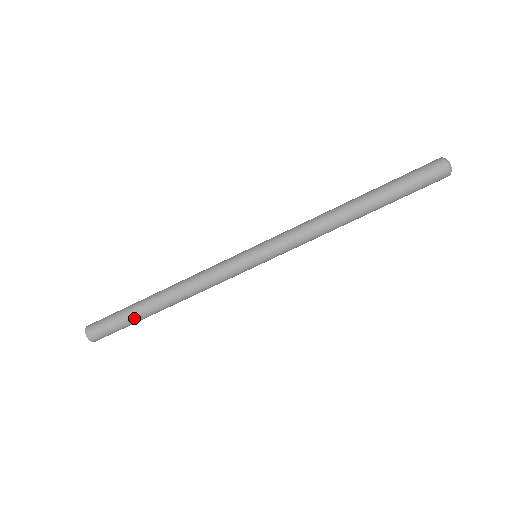
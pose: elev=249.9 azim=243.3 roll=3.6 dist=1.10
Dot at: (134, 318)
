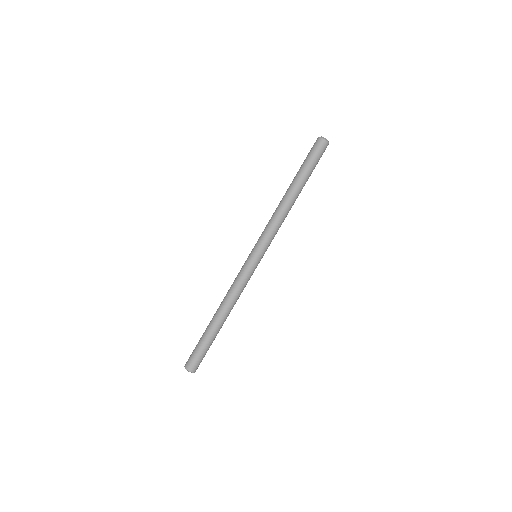
Dot at: (210, 340)
